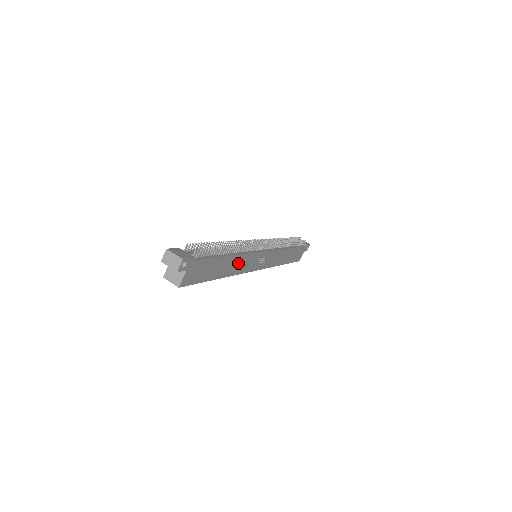
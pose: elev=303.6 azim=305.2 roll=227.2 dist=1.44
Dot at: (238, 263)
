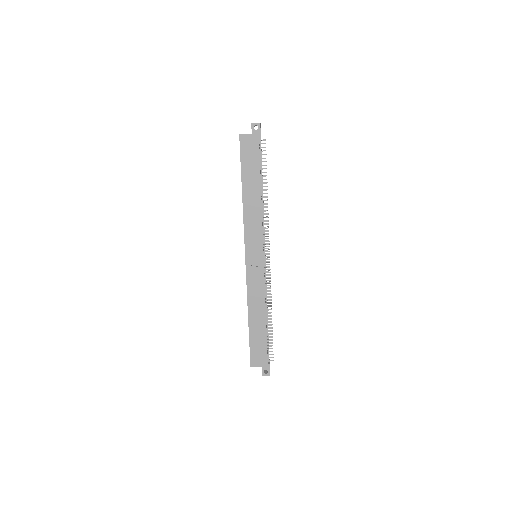
Dot at: (254, 211)
